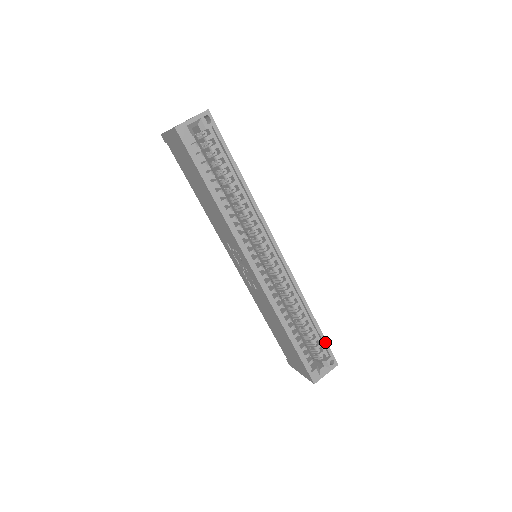
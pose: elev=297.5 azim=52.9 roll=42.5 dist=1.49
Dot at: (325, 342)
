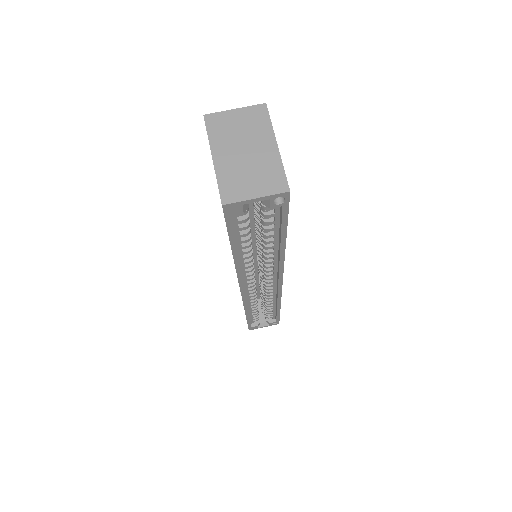
Dot at: (278, 317)
